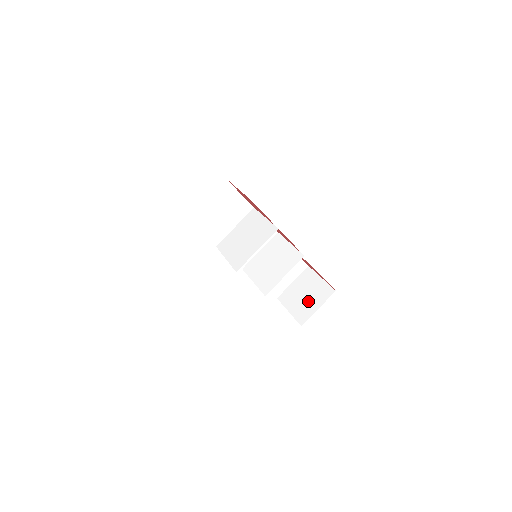
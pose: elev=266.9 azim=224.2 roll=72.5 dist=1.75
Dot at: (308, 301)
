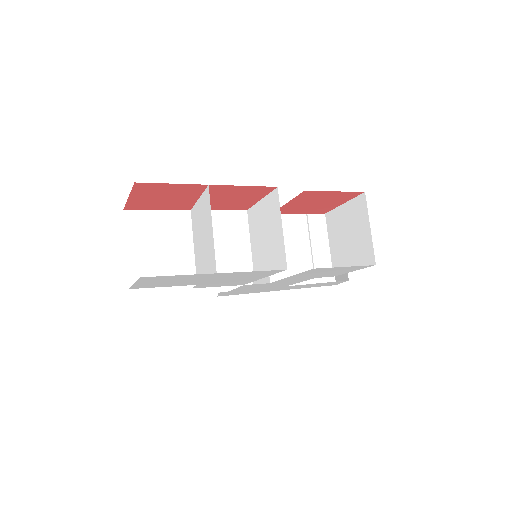
Dot at: (356, 237)
